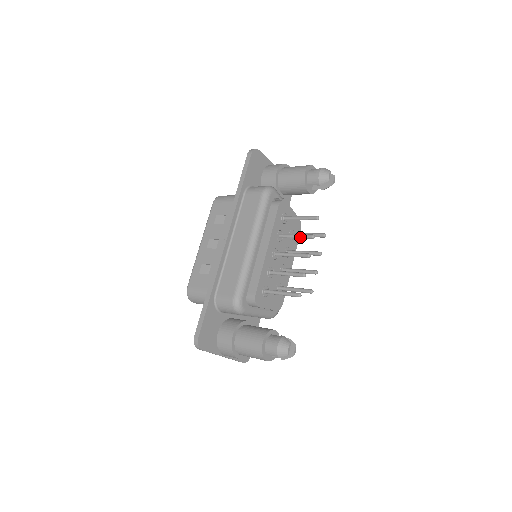
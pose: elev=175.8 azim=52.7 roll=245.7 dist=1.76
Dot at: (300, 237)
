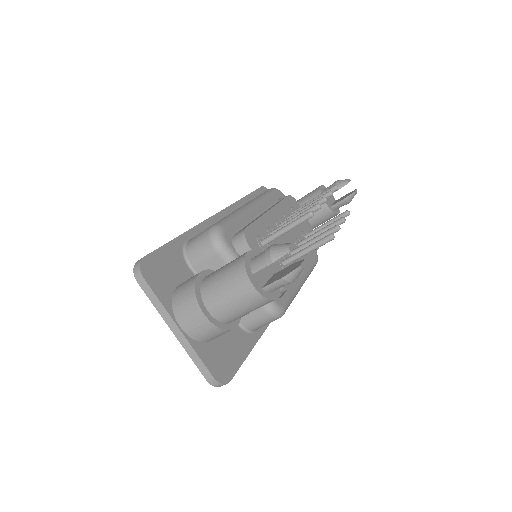
Dot at: (314, 201)
